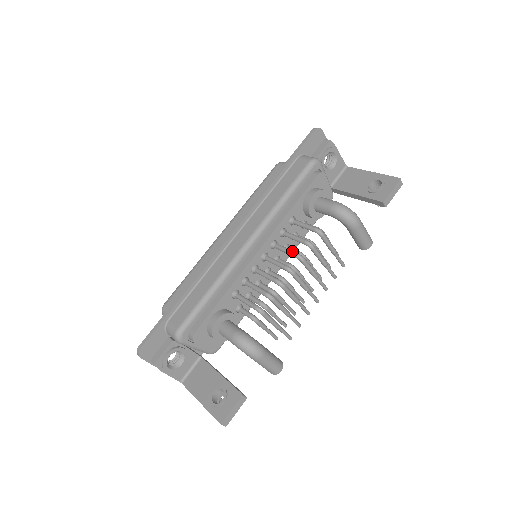
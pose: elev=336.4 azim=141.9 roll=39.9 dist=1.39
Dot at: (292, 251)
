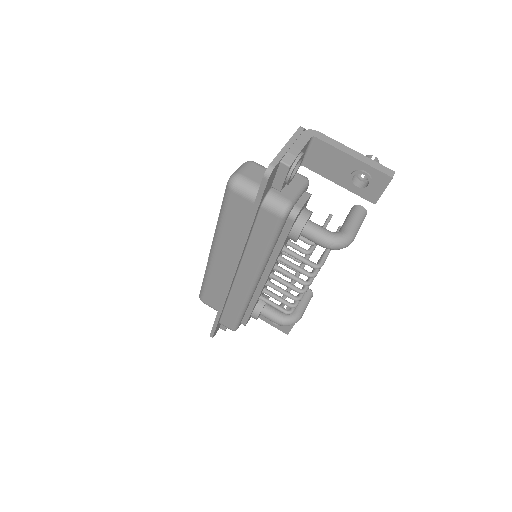
Dot at: (298, 282)
